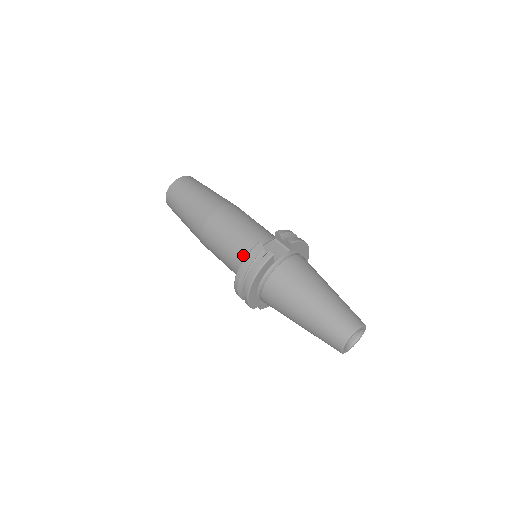
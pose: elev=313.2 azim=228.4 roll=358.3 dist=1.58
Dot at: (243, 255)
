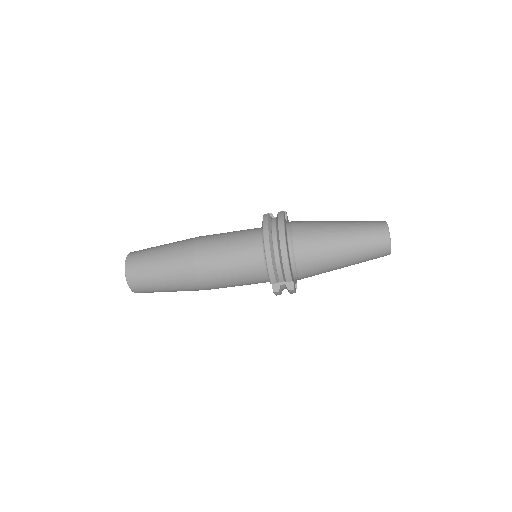
Dot at: (254, 238)
